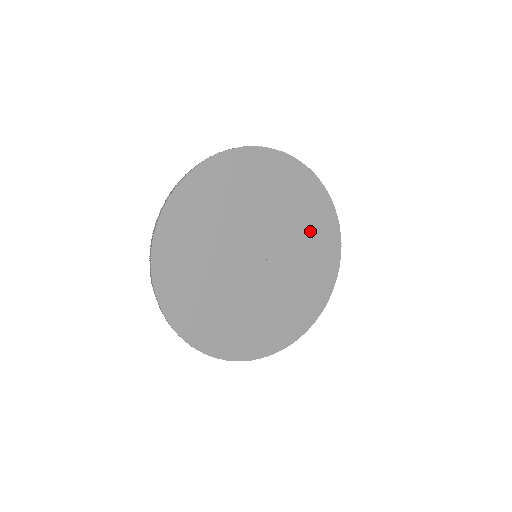
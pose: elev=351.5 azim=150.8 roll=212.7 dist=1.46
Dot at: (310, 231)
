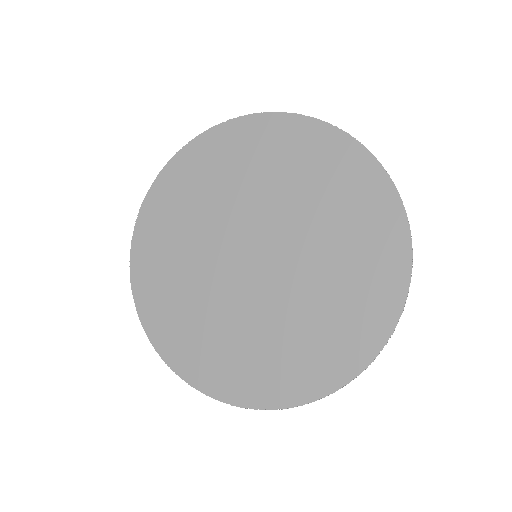
Dot at: (330, 316)
